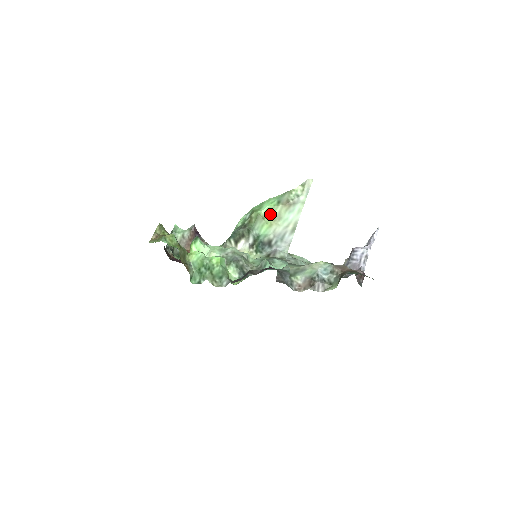
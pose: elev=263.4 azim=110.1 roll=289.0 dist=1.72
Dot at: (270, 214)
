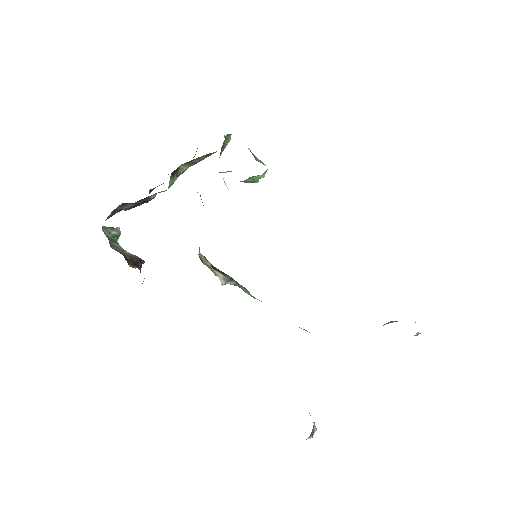
Dot at: occluded
